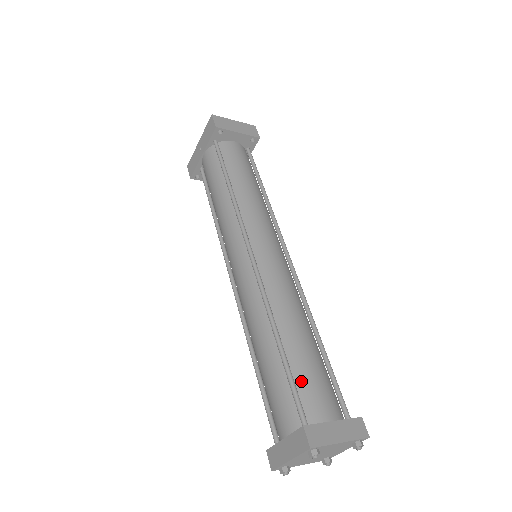
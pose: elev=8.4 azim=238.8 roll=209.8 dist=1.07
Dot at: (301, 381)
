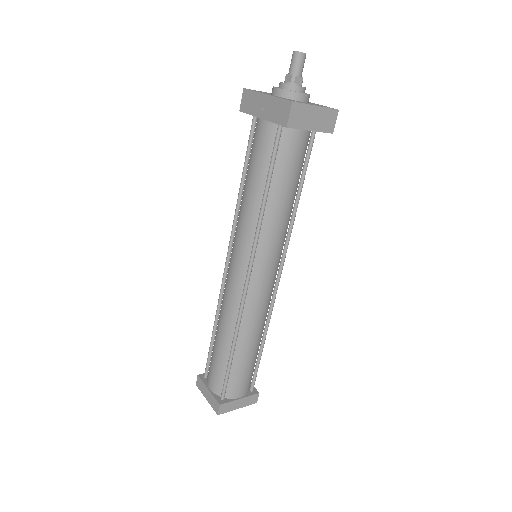
Dot at: (234, 375)
